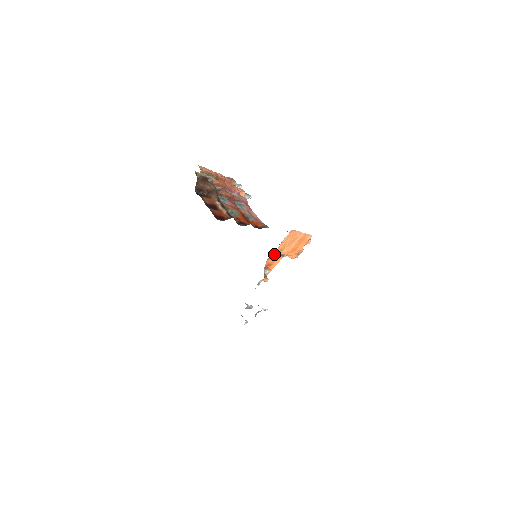
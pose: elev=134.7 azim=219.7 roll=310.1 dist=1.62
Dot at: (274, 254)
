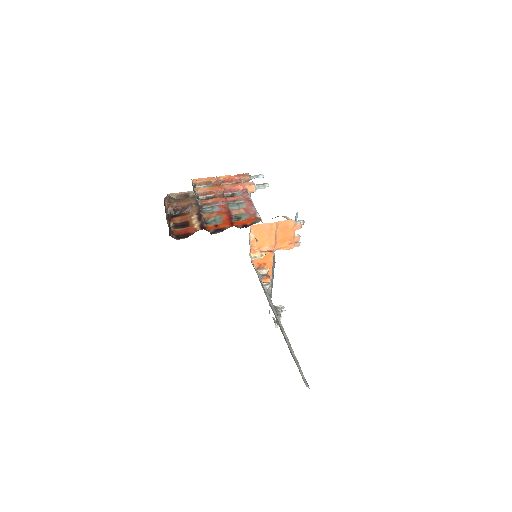
Dot at: (253, 254)
